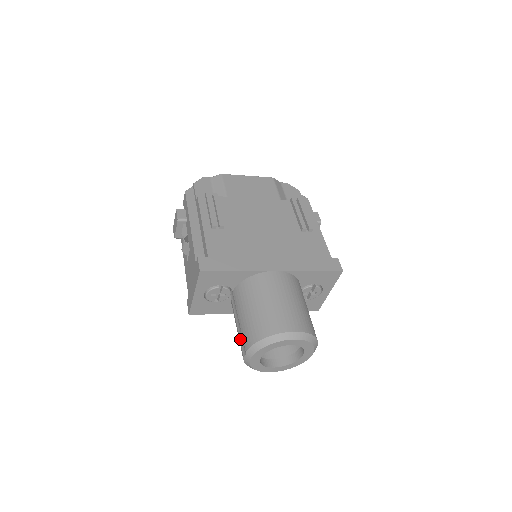
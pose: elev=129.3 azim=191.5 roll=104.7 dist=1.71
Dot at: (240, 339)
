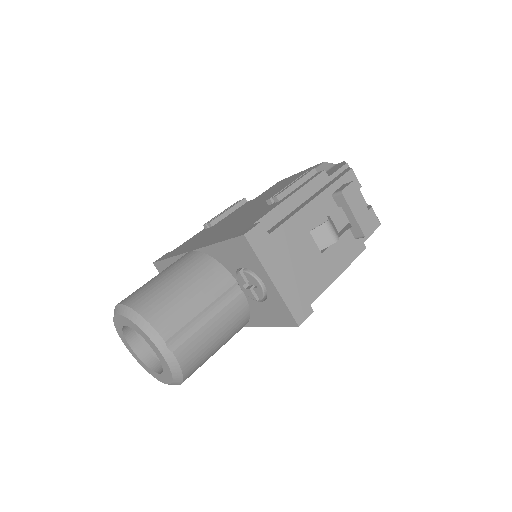
Dot at: occluded
